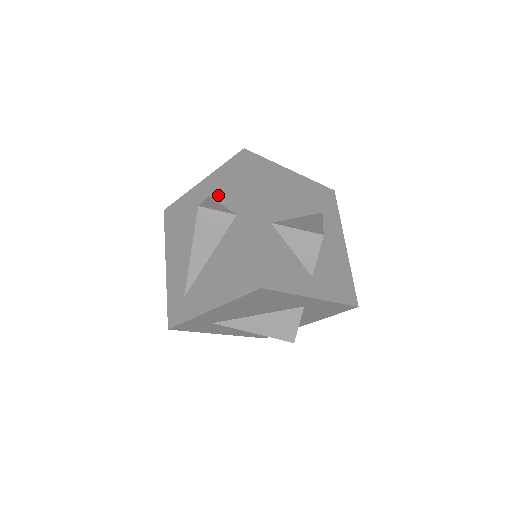
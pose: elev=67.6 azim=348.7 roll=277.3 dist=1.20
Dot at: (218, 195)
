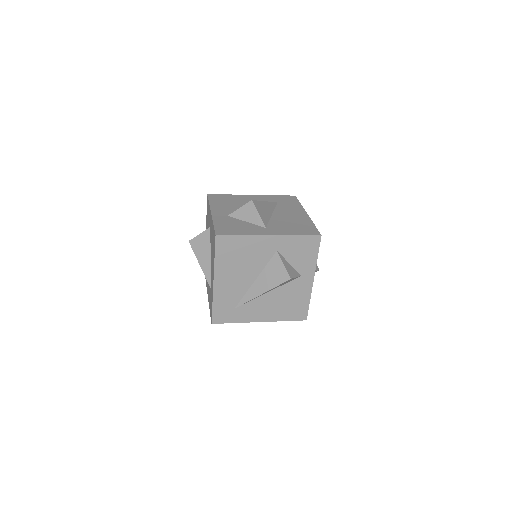
Dot at: (288, 255)
